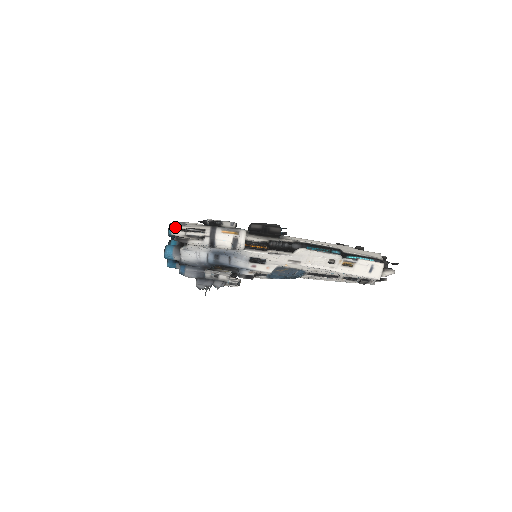
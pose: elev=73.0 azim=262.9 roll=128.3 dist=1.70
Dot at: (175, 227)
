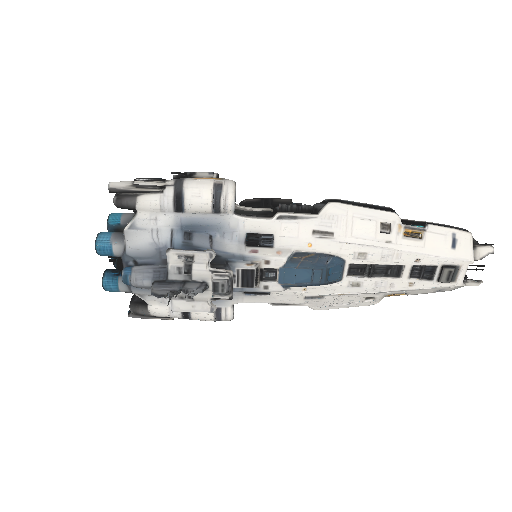
Dot at: (119, 213)
